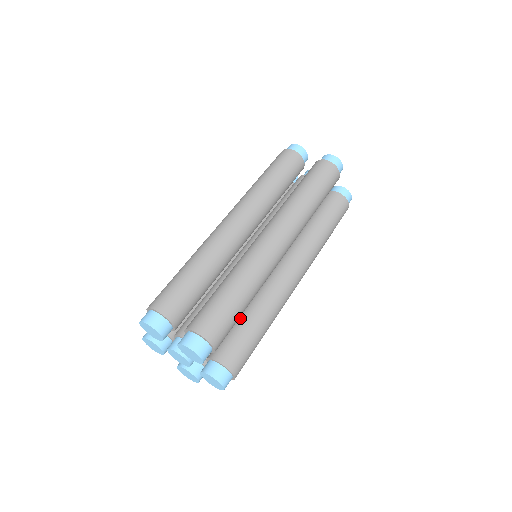
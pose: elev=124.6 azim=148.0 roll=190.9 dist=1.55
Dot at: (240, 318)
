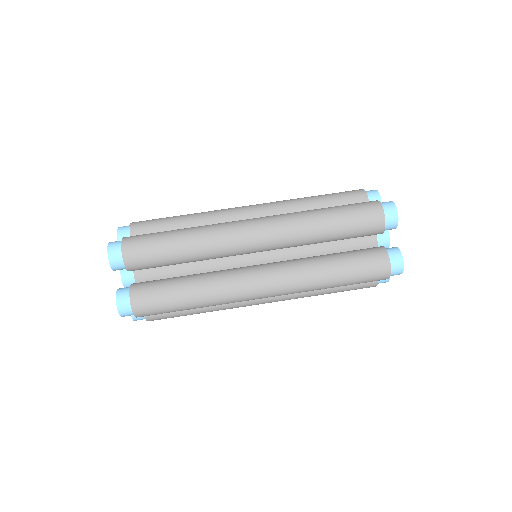
Dot at: (182, 276)
